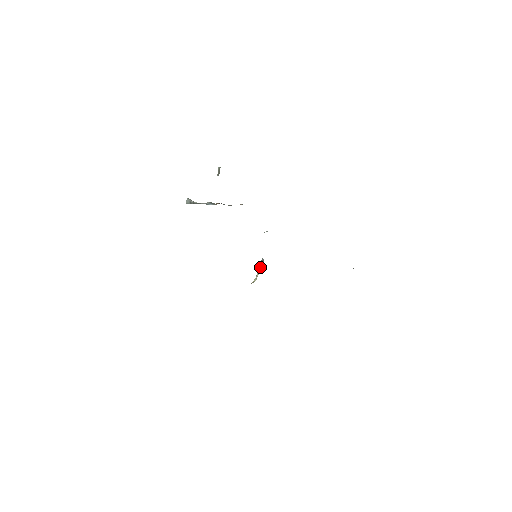
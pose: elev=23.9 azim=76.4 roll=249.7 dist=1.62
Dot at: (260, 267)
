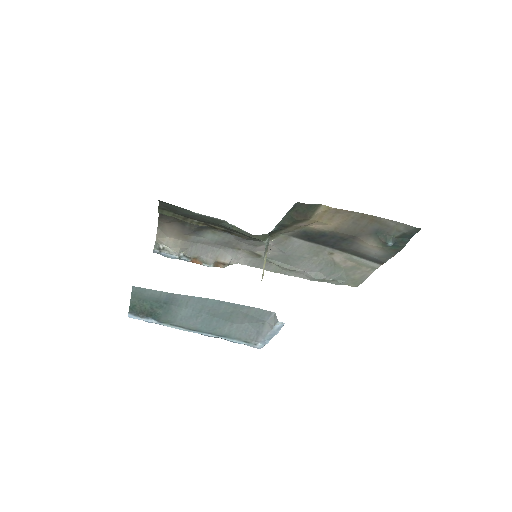
Dot at: (265, 254)
